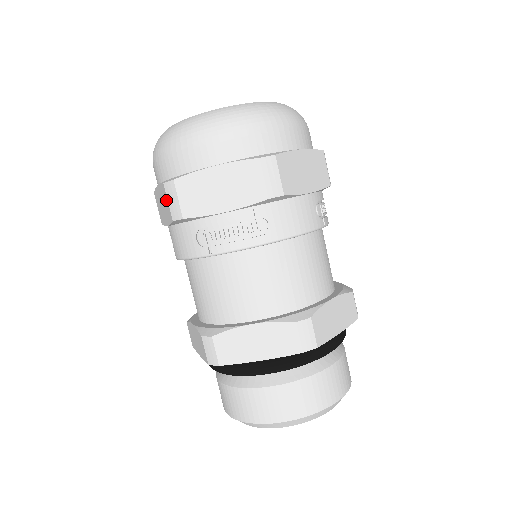
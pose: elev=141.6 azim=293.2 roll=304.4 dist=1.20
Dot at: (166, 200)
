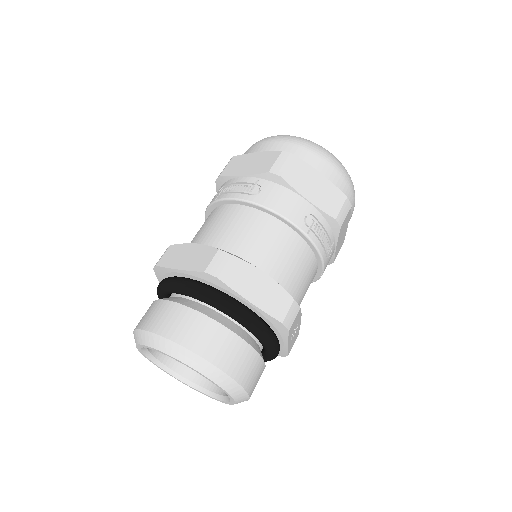
Dot at: occluded
